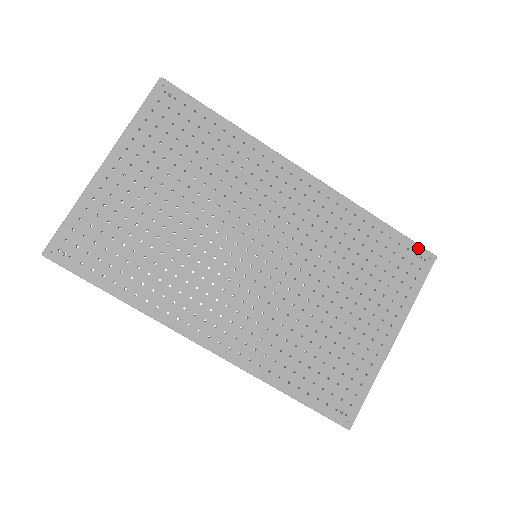
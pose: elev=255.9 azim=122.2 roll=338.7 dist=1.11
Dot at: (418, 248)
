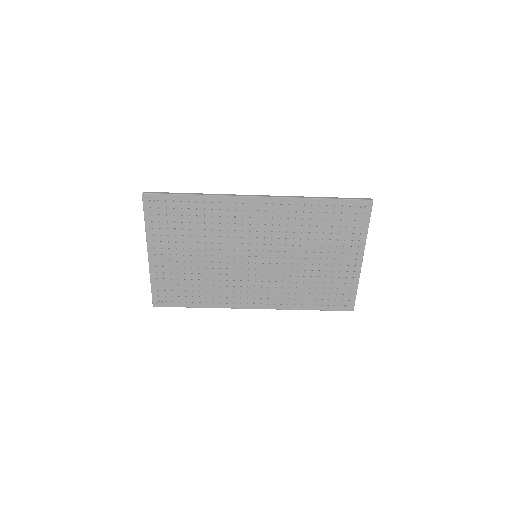
Dot at: (357, 202)
